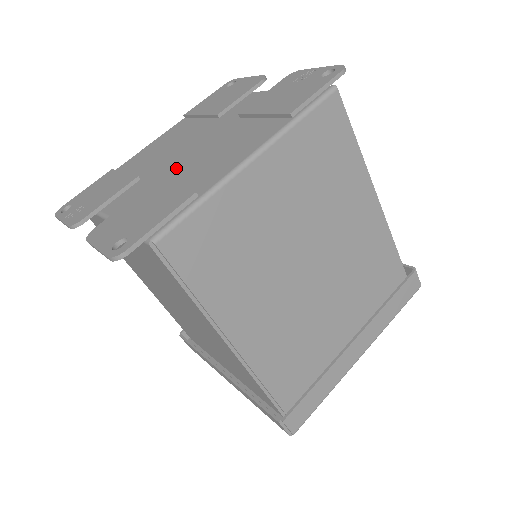
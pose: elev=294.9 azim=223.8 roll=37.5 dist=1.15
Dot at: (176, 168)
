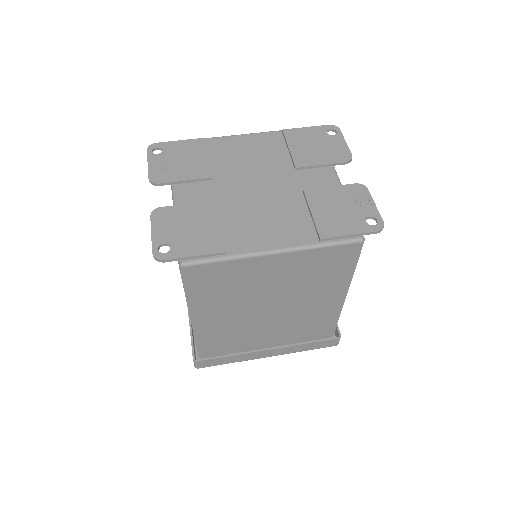
Dot at: (236, 200)
